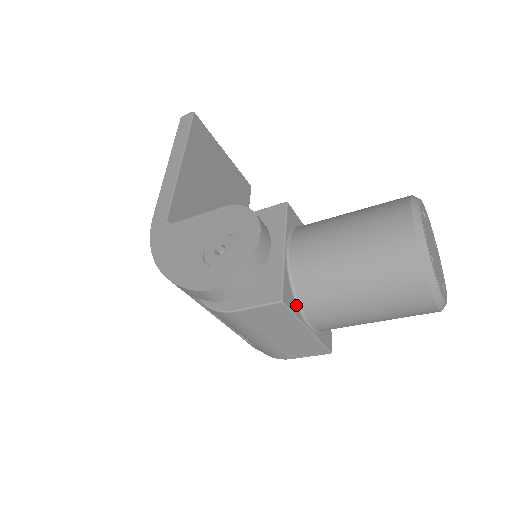
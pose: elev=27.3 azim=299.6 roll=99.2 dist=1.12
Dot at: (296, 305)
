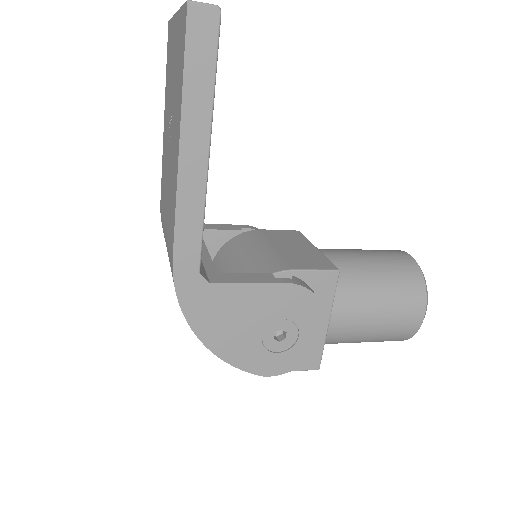
Dot at: occluded
